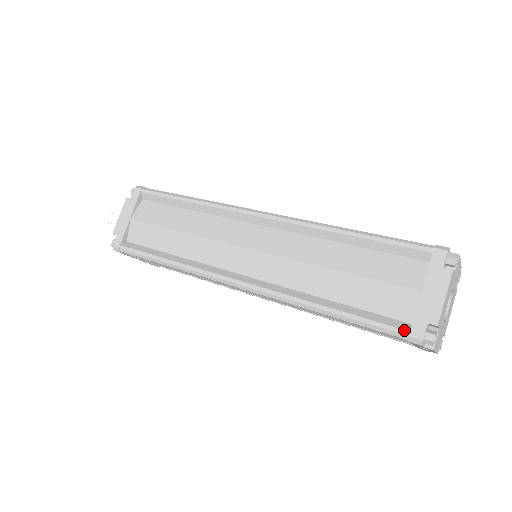
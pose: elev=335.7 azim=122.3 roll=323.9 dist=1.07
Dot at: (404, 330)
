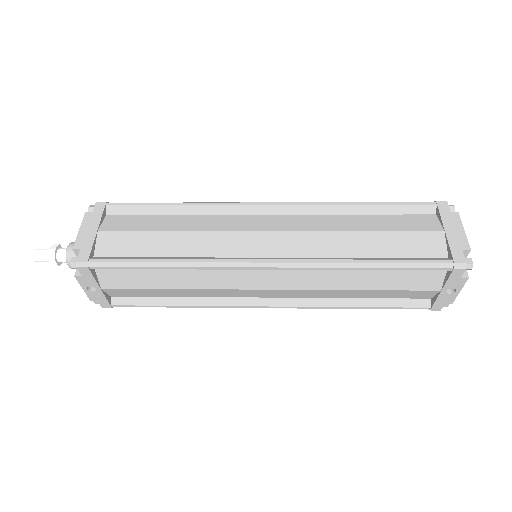
Dot at: (447, 260)
